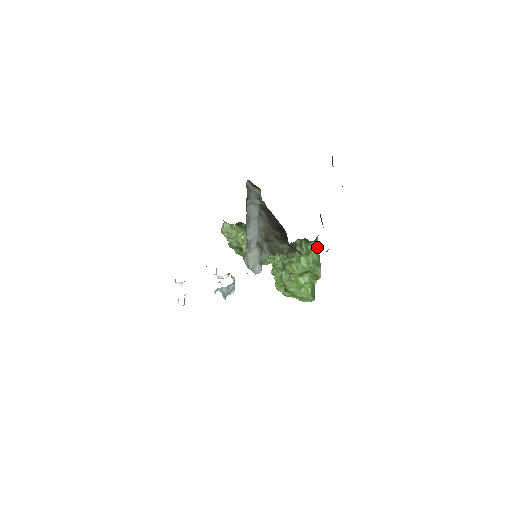
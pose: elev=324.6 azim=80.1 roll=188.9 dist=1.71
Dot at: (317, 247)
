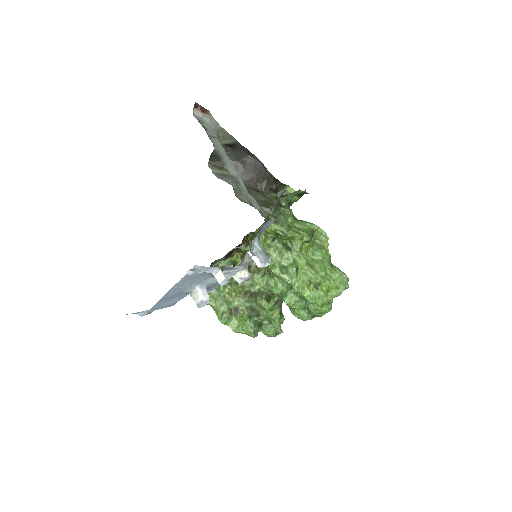
Dot at: occluded
